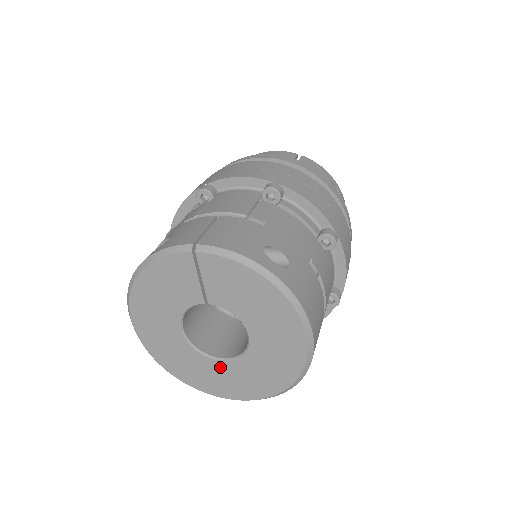
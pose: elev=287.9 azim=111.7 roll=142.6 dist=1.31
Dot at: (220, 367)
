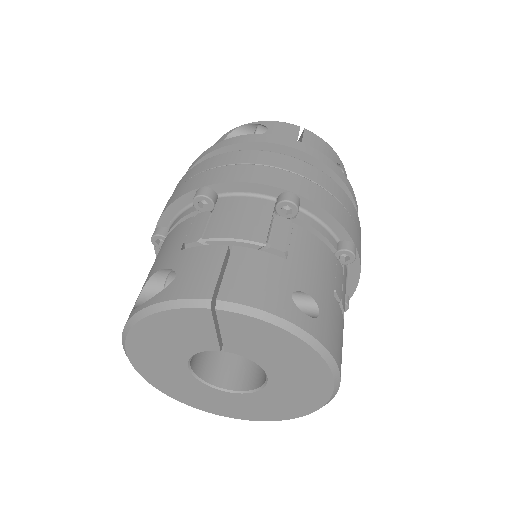
Dot at: (230, 397)
